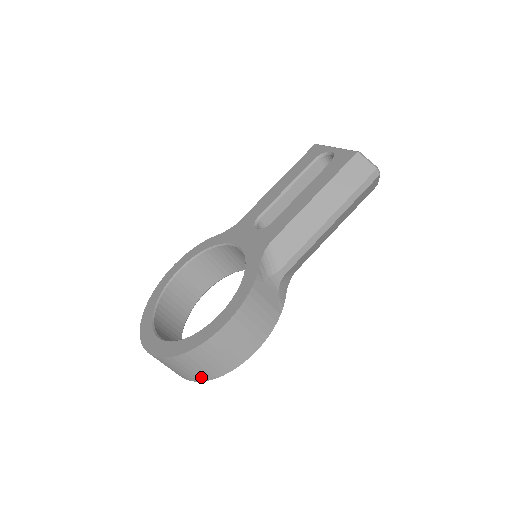
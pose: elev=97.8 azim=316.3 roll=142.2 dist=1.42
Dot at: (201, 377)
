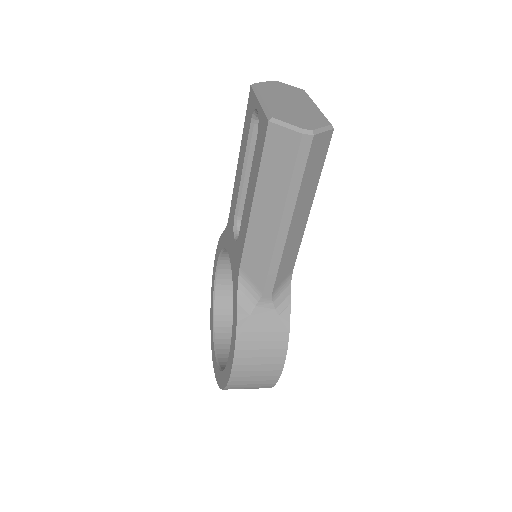
Dot at: occluded
